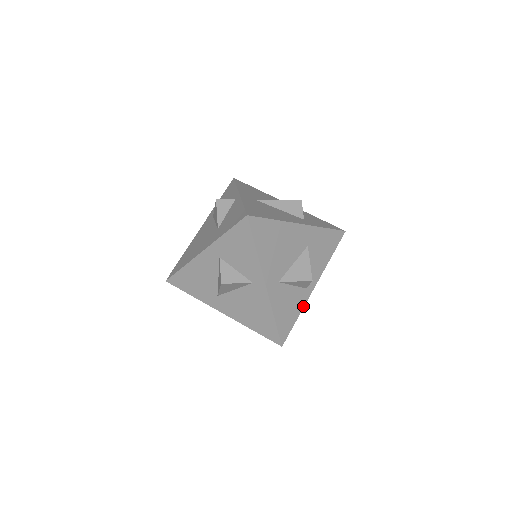
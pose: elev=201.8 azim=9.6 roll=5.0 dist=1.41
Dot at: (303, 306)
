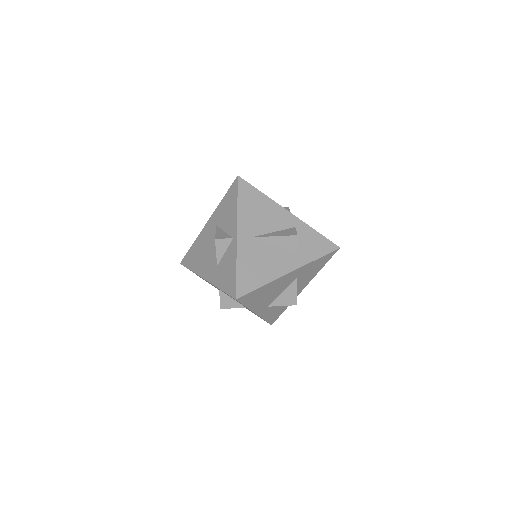
Dot at: occluded
